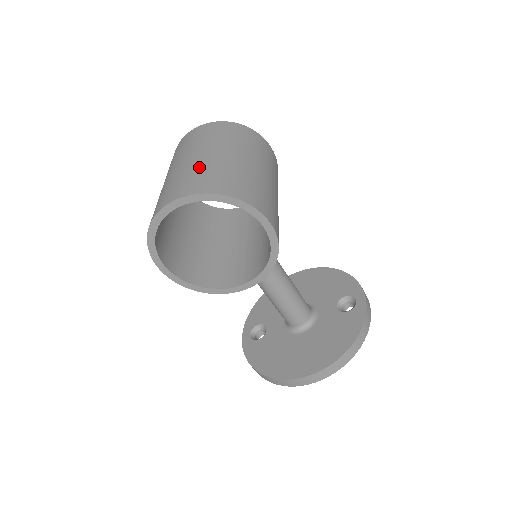
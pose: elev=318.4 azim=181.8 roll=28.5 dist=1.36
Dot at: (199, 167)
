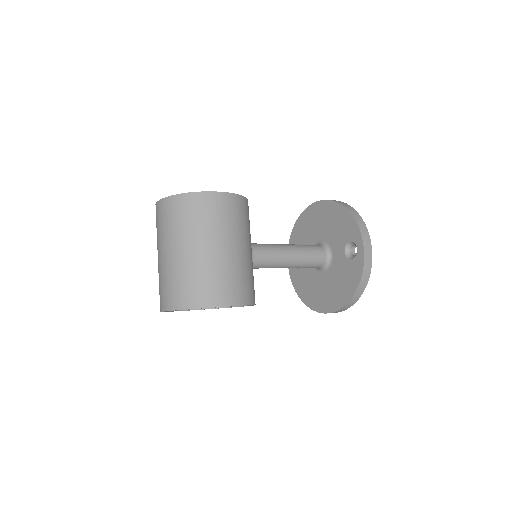
Dot at: (168, 274)
